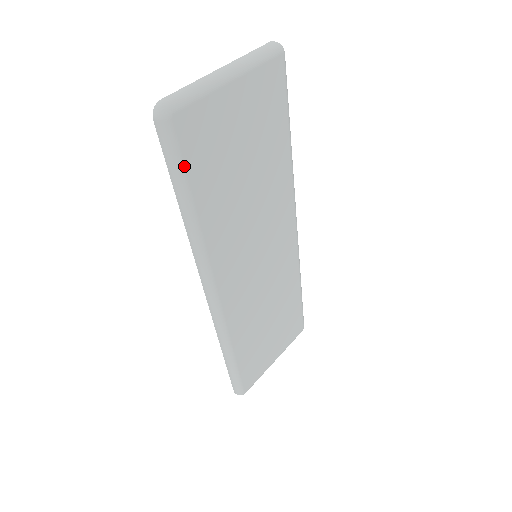
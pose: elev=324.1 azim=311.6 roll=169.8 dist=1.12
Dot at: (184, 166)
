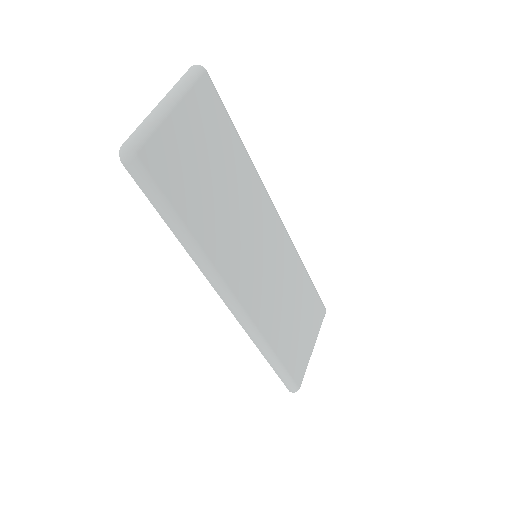
Dot at: (163, 194)
